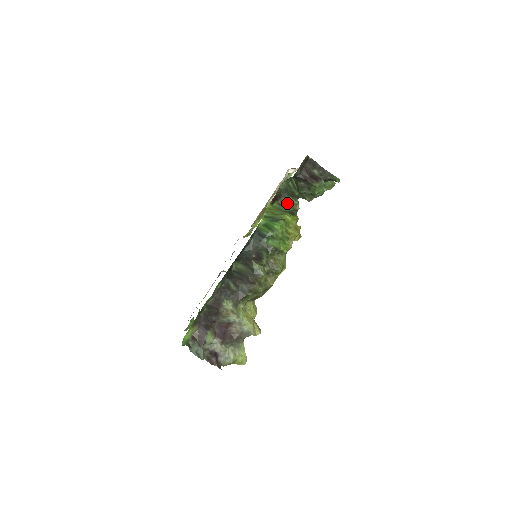
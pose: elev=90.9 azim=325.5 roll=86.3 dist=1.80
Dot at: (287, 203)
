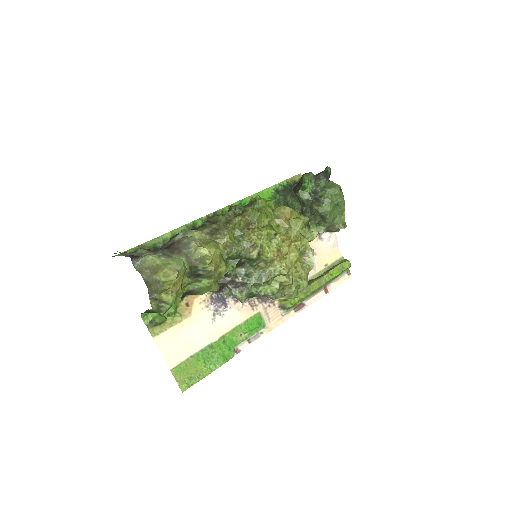
Dot at: occluded
